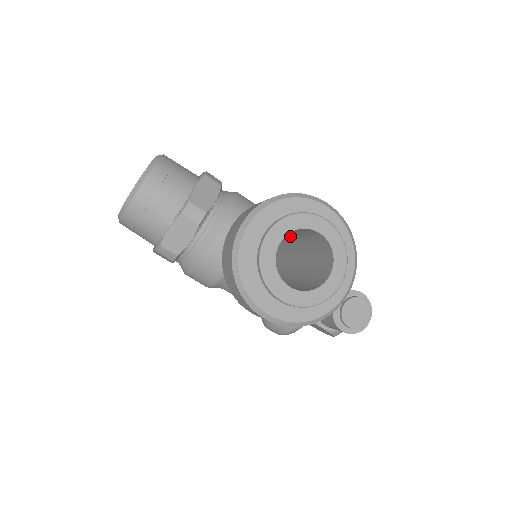
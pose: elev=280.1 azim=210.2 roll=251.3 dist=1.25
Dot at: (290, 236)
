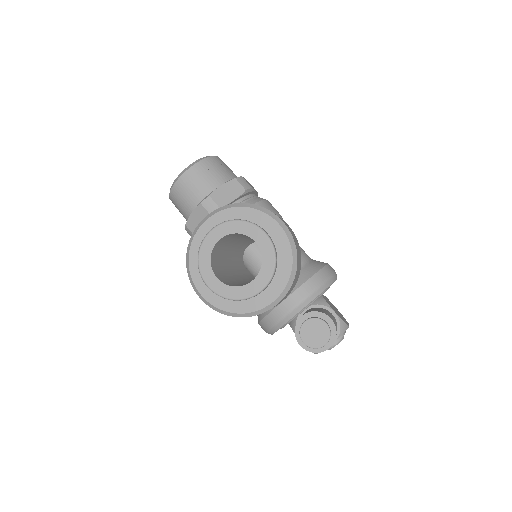
Dot at: occluded
